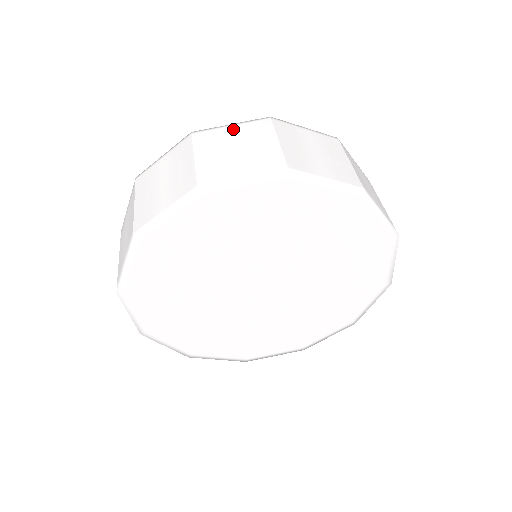
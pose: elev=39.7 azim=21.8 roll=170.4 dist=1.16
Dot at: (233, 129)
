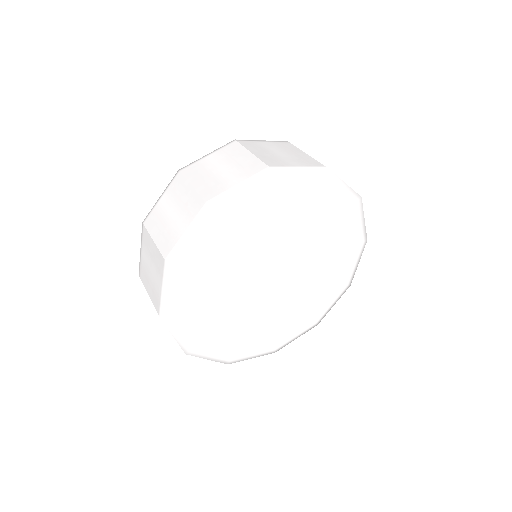
Dot at: occluded
